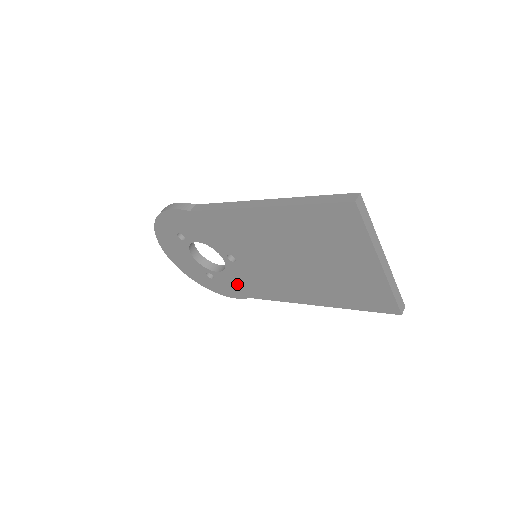
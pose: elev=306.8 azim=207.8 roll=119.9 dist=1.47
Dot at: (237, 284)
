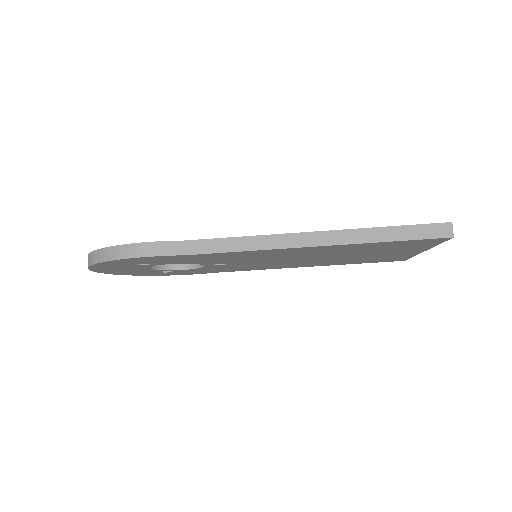
Dot at: (208, 270)
